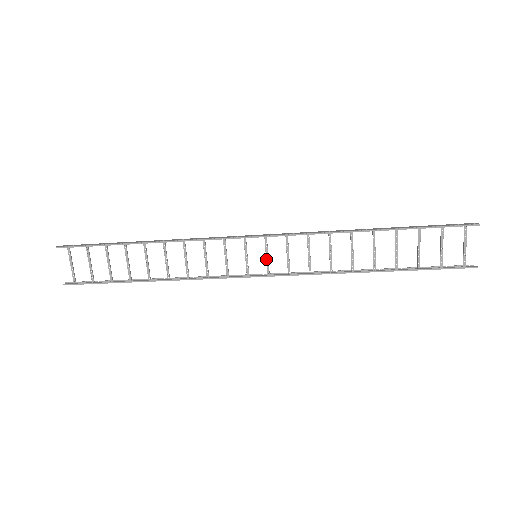
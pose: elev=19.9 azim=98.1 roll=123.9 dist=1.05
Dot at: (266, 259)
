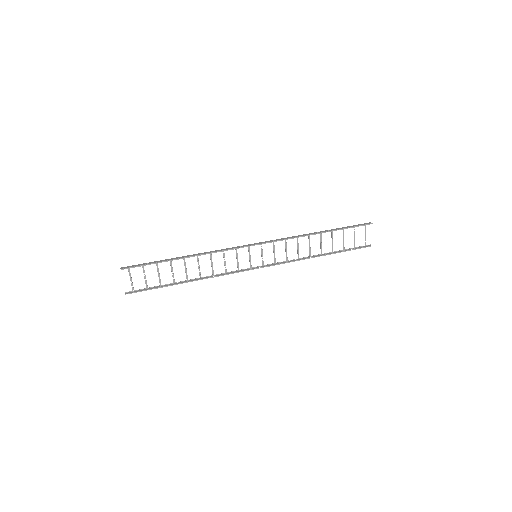
Dot at: occluded
